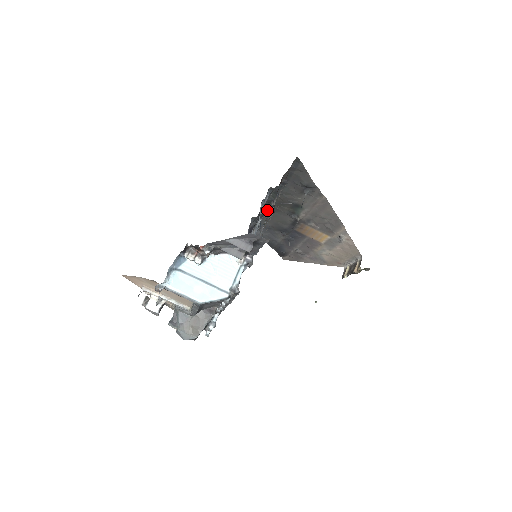
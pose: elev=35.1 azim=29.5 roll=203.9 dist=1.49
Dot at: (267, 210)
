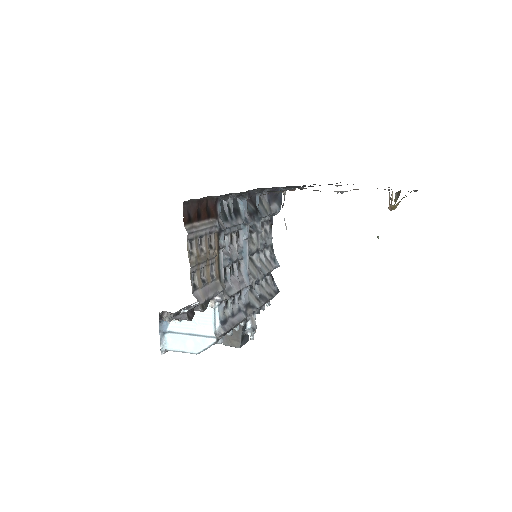
Dot at: occluded
